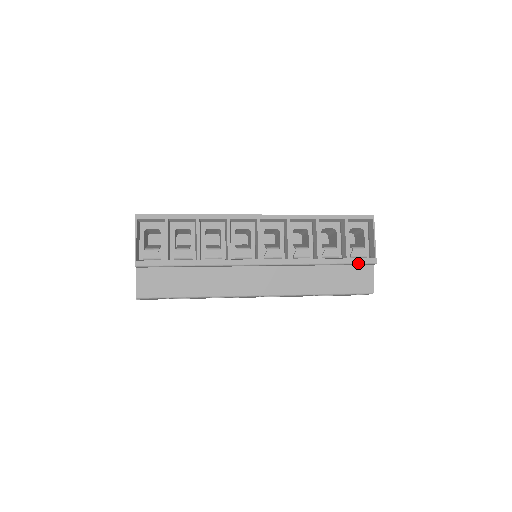
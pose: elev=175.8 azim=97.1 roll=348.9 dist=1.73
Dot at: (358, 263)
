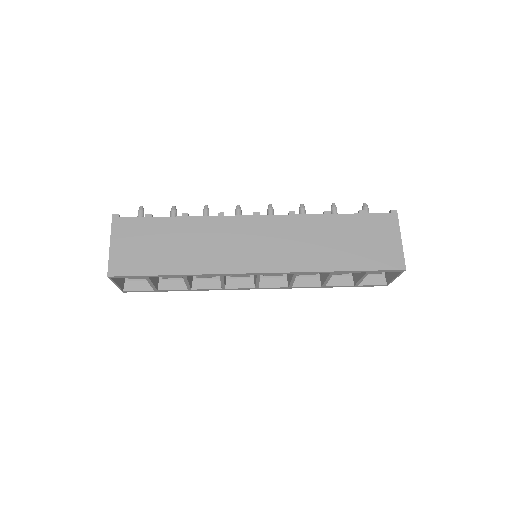
Dot at: (366, 286)
